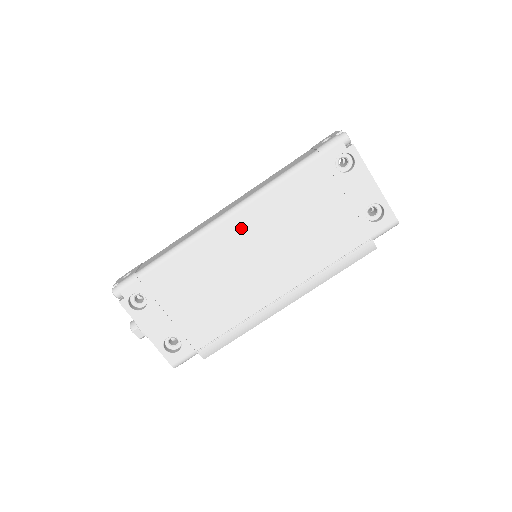
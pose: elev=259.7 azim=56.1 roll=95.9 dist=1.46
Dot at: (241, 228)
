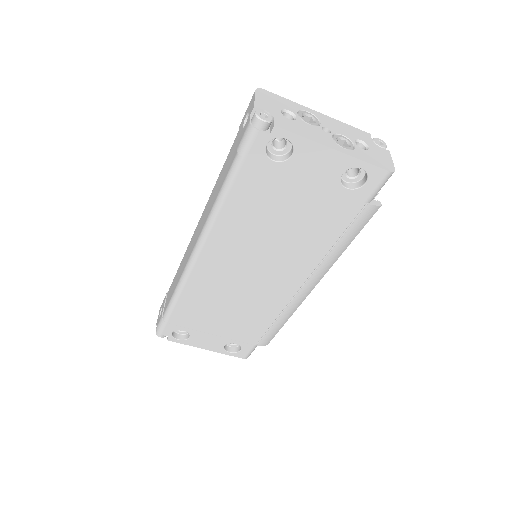
Dot at: (217, 257)
